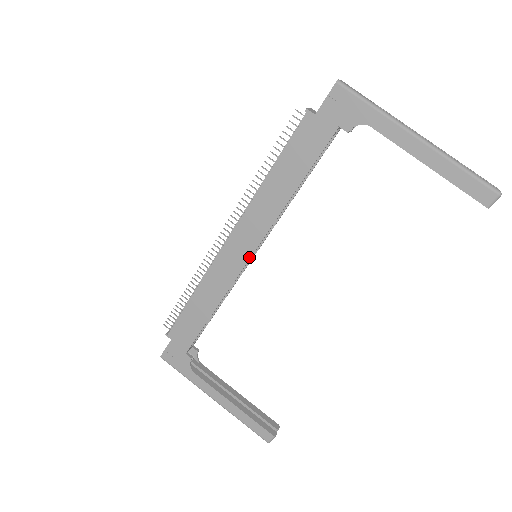
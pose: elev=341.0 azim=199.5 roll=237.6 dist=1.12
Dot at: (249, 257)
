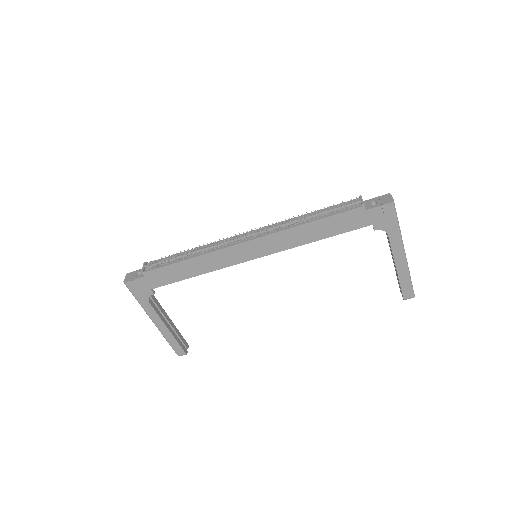
Dot at: (254, 258)
